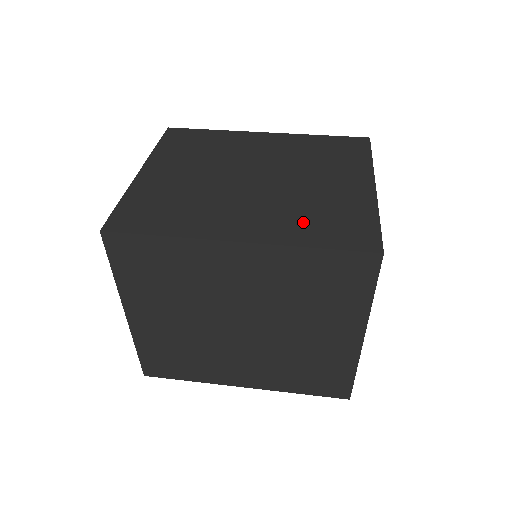
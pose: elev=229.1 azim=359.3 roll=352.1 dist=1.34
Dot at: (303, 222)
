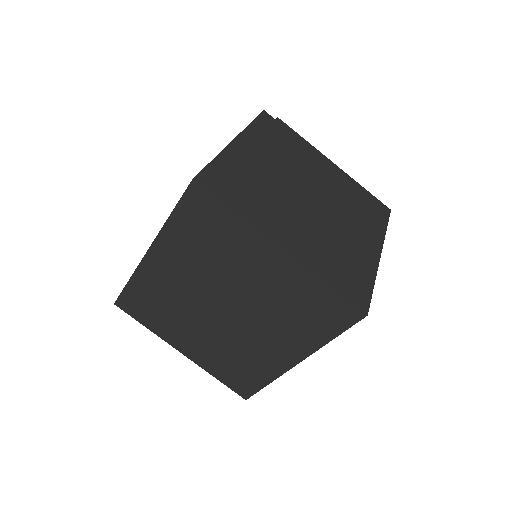
Dot at: occluded
